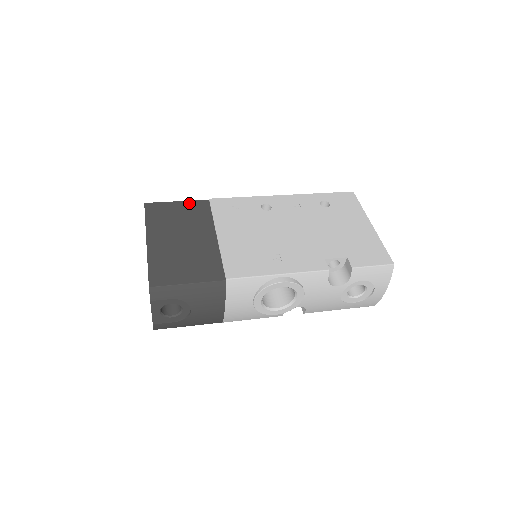
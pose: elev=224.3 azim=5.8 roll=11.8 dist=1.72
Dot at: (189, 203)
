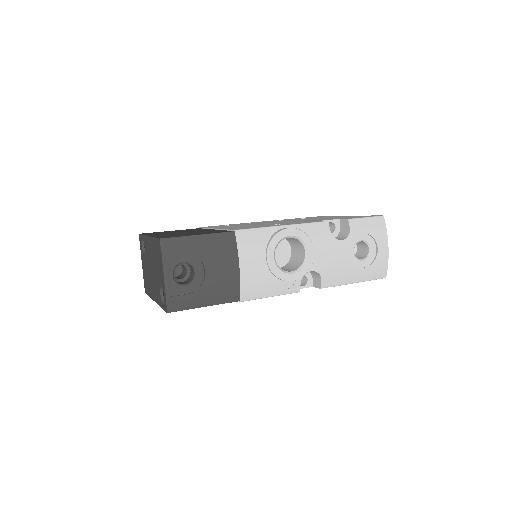
Dot at: occluded
